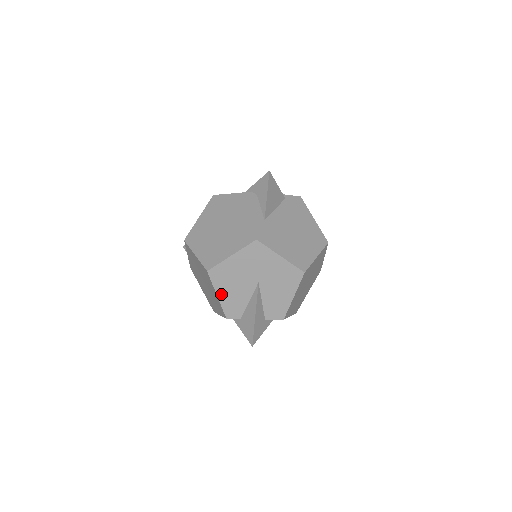
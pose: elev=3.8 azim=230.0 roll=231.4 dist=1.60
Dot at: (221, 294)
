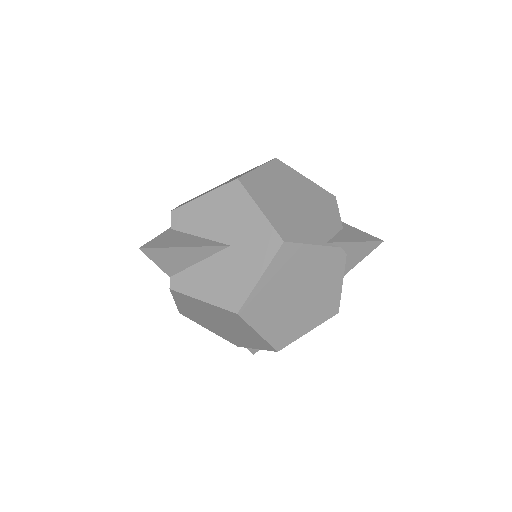
Dot at: occluded
